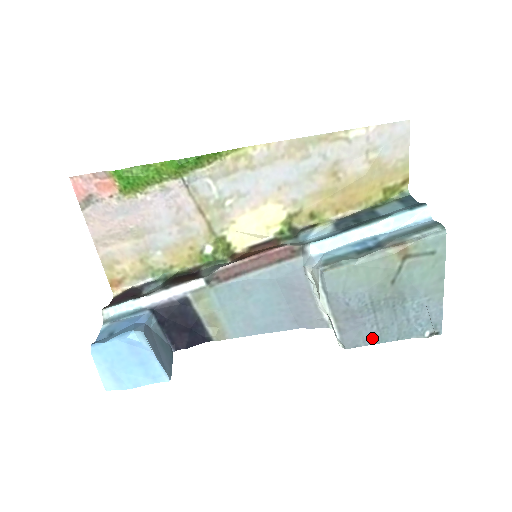
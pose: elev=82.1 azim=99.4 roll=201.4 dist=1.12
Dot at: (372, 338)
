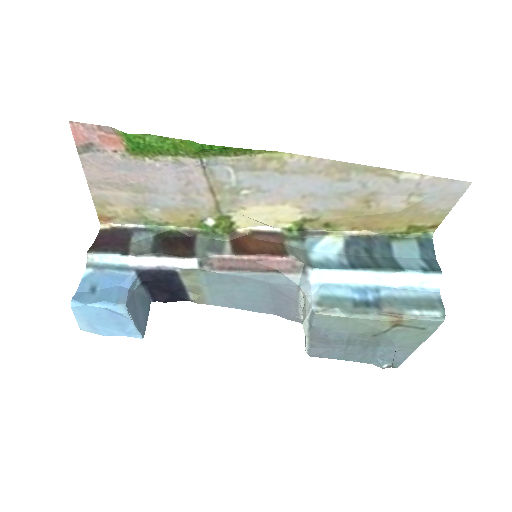
Dot at: (336, 356)
